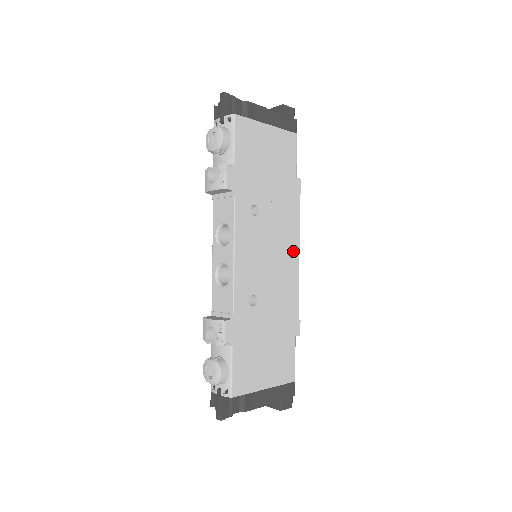
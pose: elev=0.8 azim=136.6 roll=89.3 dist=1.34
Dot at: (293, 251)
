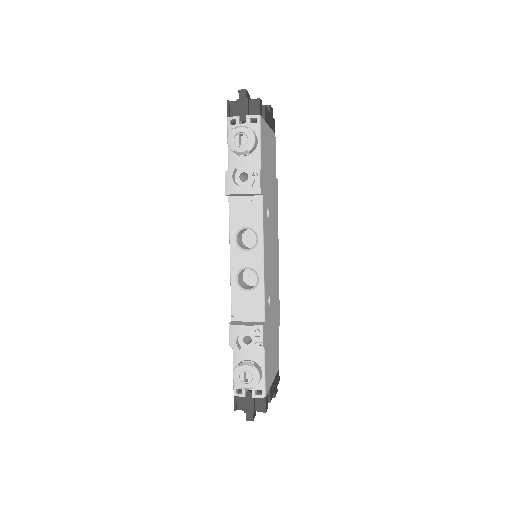
Dot at: (277, 248)
